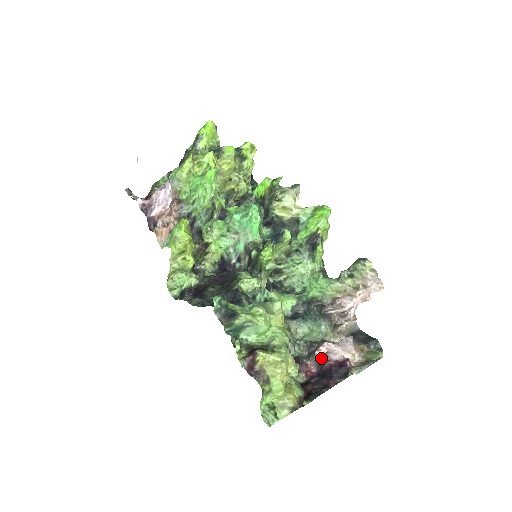
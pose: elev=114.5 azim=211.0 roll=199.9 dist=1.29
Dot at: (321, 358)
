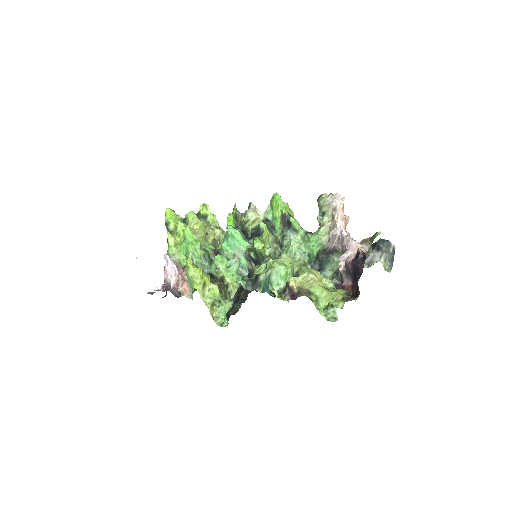
Dot at: (345, 269)
